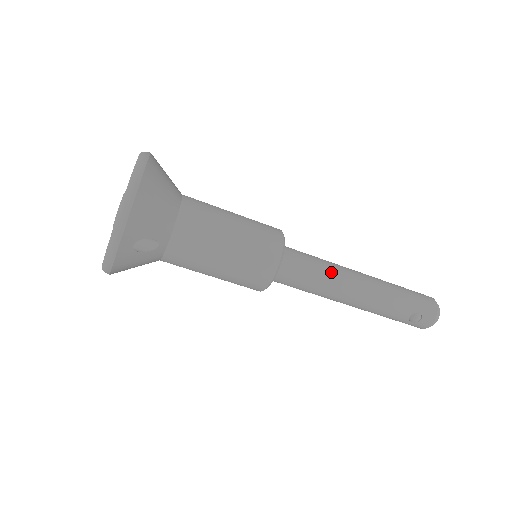
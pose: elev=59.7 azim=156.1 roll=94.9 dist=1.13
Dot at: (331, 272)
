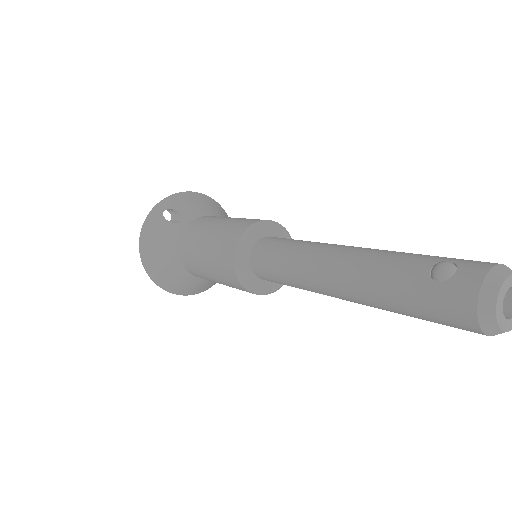
Dot at: occluded
